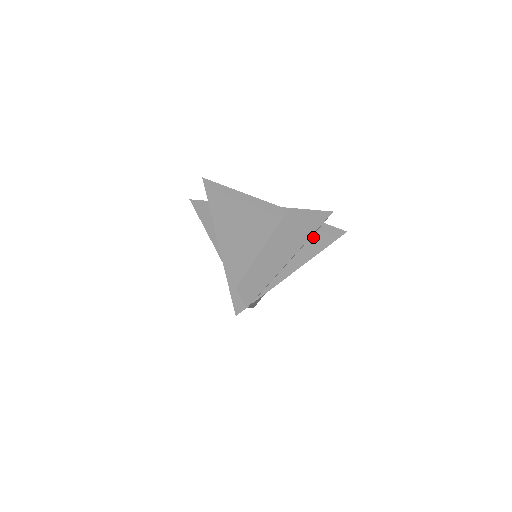
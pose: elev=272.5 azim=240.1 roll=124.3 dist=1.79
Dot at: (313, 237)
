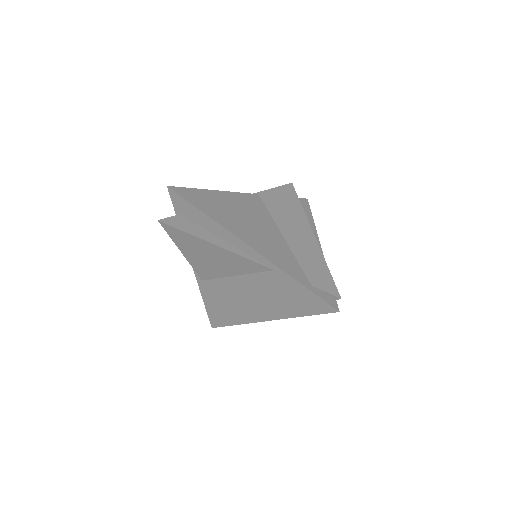
Dot at: occluded
